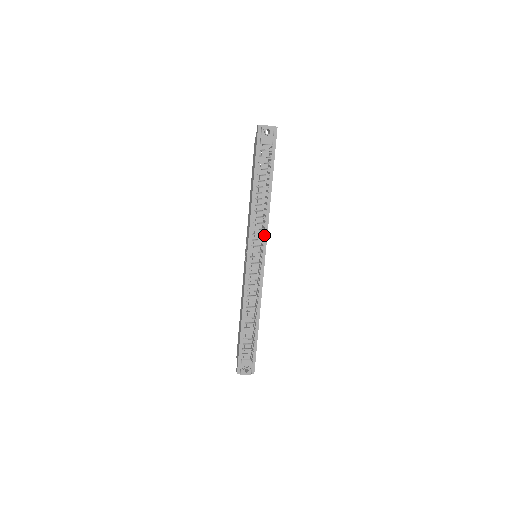
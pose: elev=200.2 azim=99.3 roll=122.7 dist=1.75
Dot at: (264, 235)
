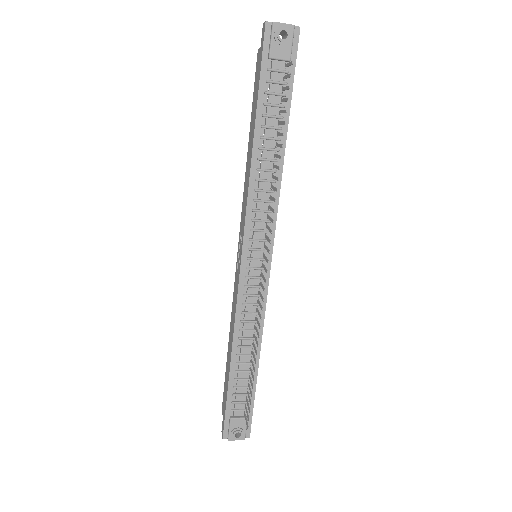
Dot at: (271, 222)
